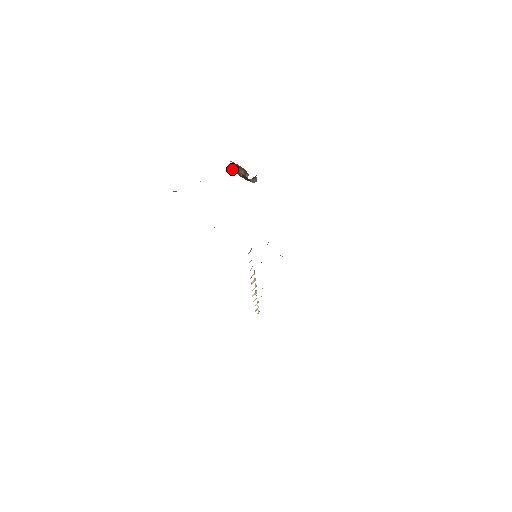
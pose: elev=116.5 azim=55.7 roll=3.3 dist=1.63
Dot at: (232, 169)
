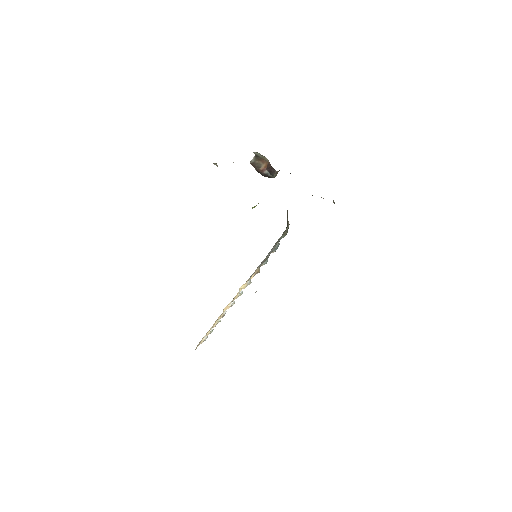
Dot at: (251, 161)
